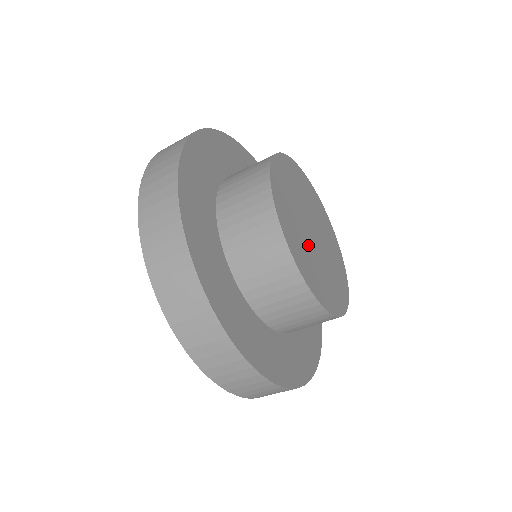
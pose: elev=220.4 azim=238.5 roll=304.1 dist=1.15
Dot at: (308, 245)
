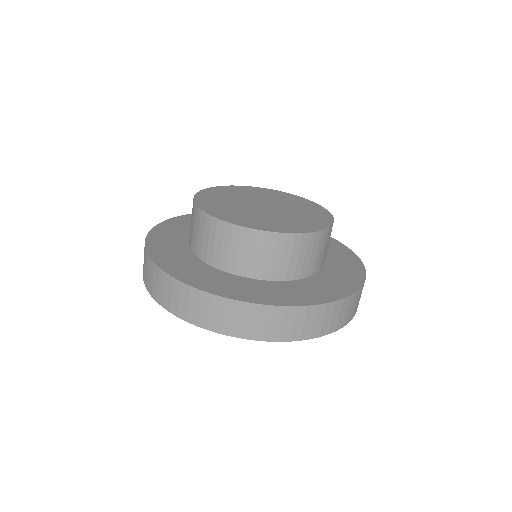
Dot at: (244, 209)
